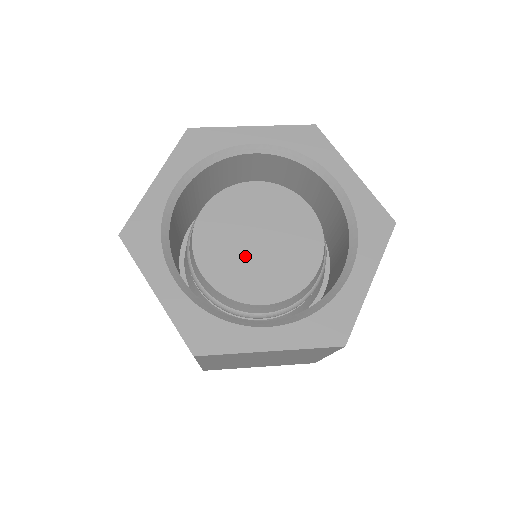
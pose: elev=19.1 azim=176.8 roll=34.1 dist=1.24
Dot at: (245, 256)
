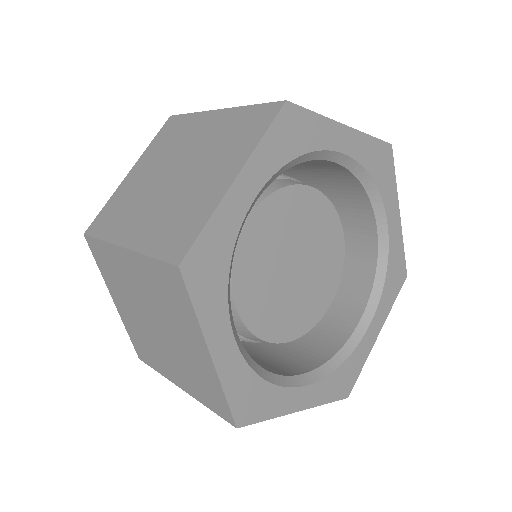
Dot at: (279, 285)
